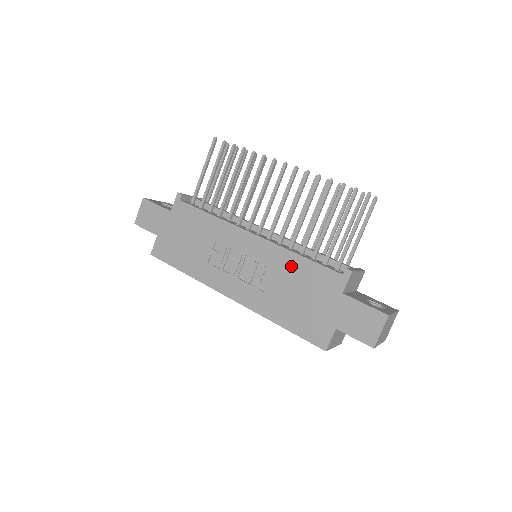
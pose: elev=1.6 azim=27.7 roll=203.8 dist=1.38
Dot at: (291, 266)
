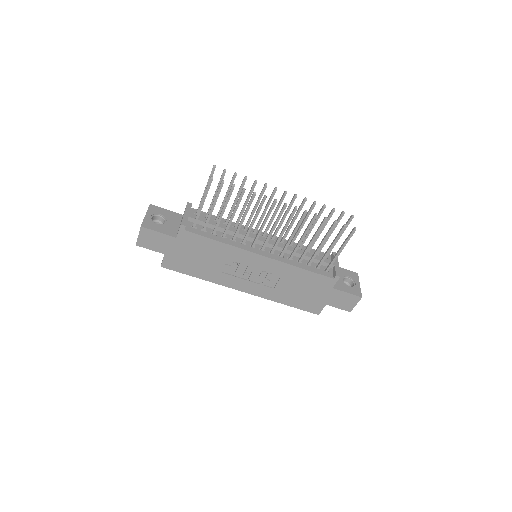
Dot at: (294, 274)
